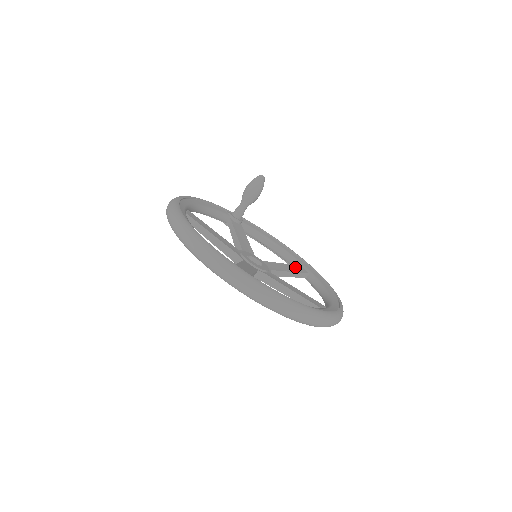
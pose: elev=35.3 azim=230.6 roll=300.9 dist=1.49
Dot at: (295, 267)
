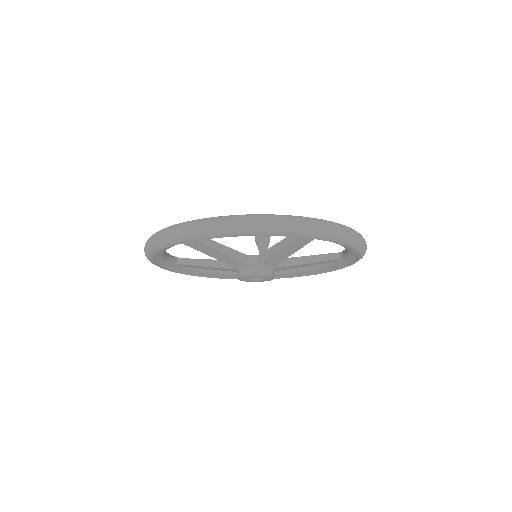
Dot at: occluded
